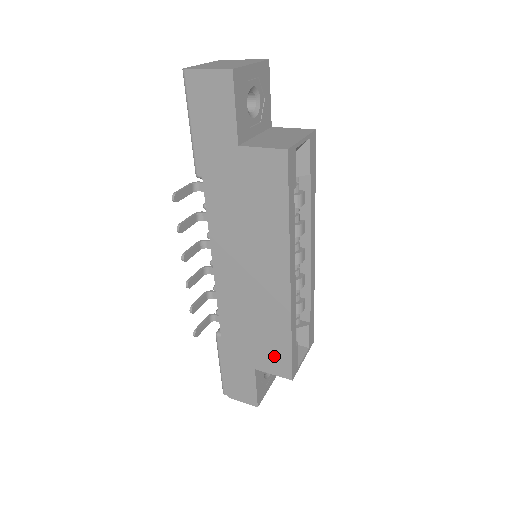
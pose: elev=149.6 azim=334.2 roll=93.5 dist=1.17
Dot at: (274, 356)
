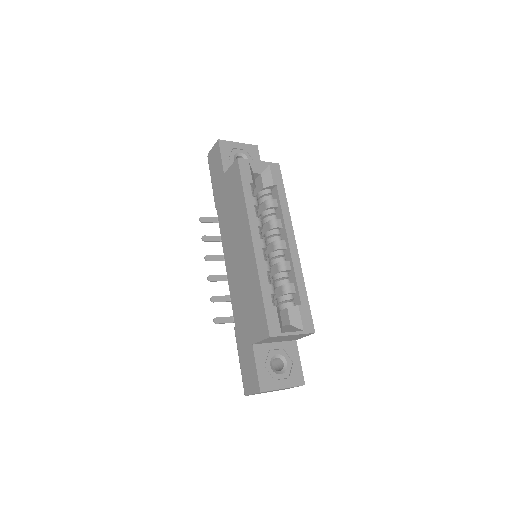
Dot at: (258, 319)
